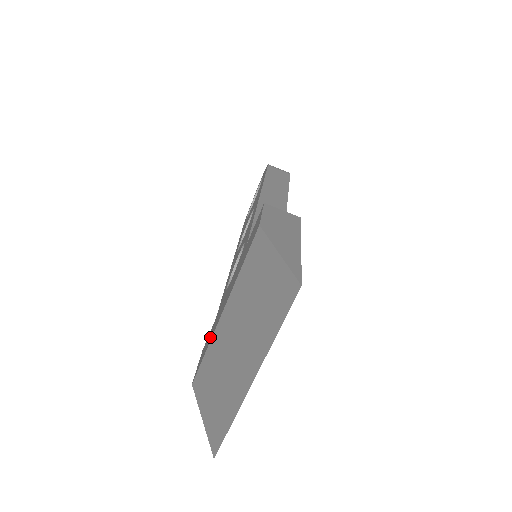
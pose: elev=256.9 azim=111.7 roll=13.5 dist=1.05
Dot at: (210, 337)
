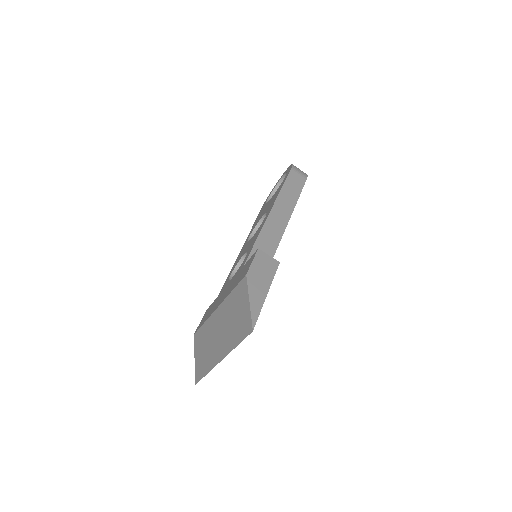
Dot at: (210, 313)
